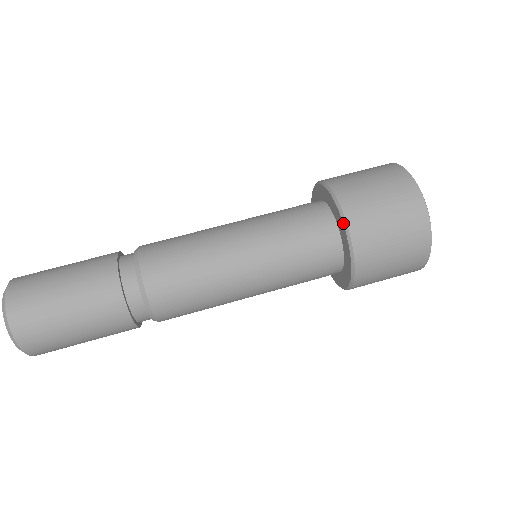
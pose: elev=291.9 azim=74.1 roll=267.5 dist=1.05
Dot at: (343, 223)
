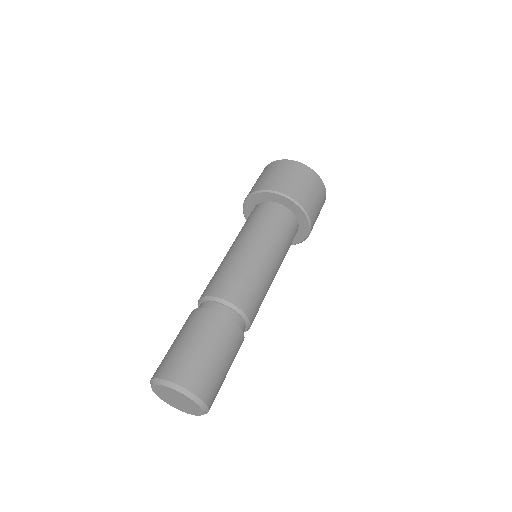
Dot at: (306, 216)
